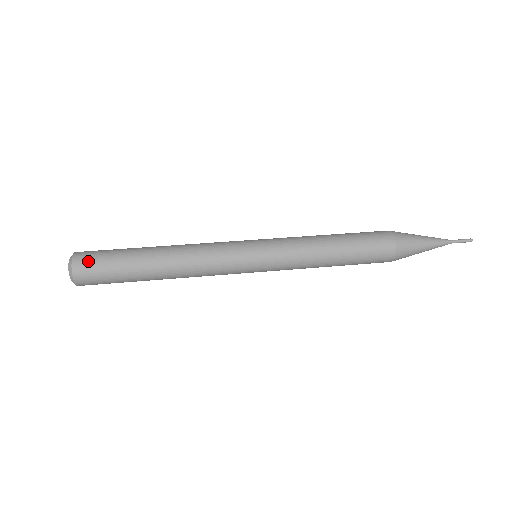
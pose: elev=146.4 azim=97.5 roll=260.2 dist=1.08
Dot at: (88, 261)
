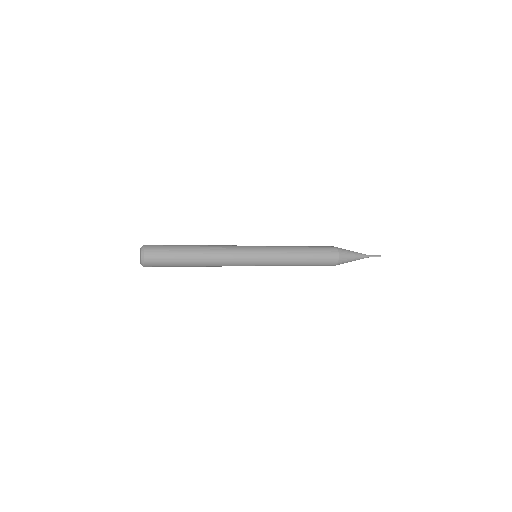
Dot at: (155, 248)
